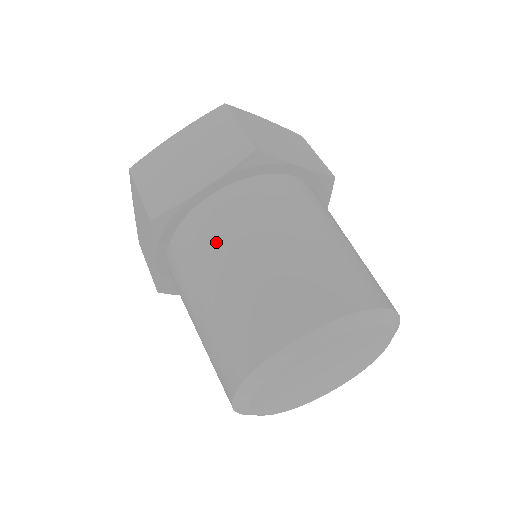
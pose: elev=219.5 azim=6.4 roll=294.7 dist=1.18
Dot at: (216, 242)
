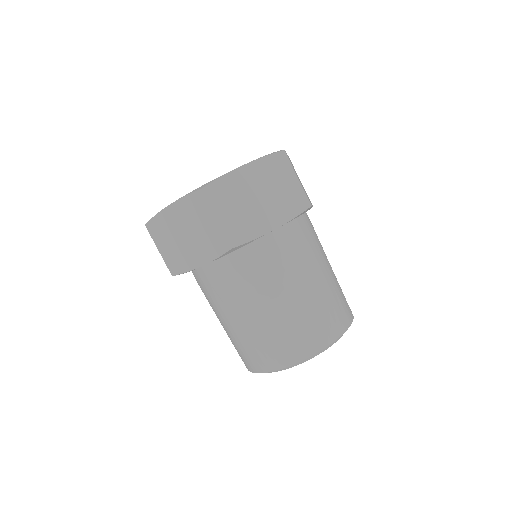
Dot at: (278, 272)
